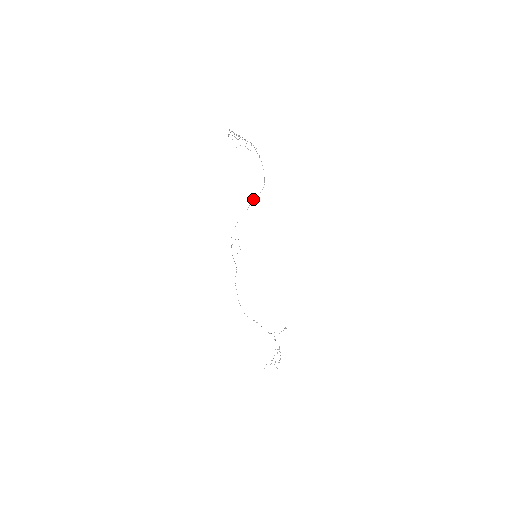
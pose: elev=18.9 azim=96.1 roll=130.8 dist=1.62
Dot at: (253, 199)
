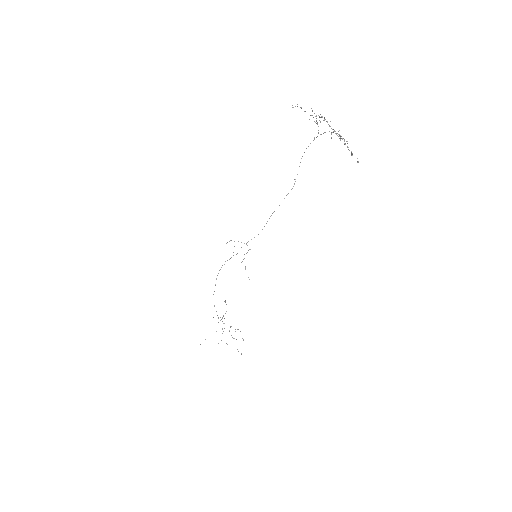
Dot at: (286, 195)
